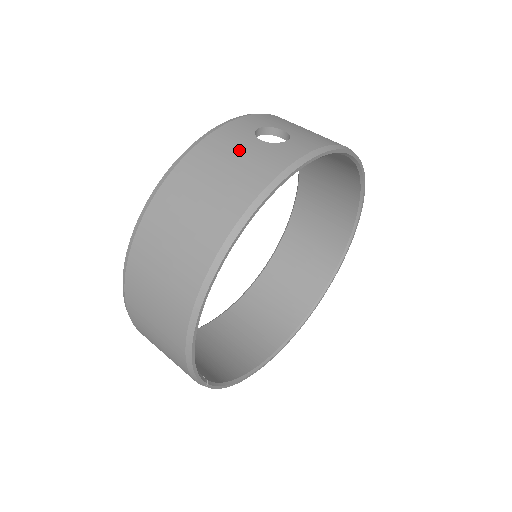
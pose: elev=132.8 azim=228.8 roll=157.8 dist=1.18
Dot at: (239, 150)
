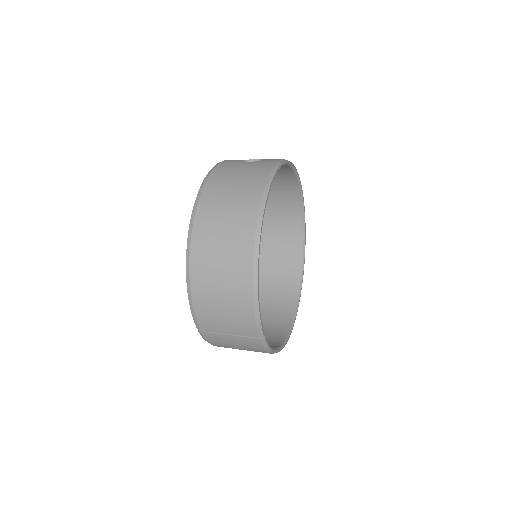
Dot at: (240, 167)
